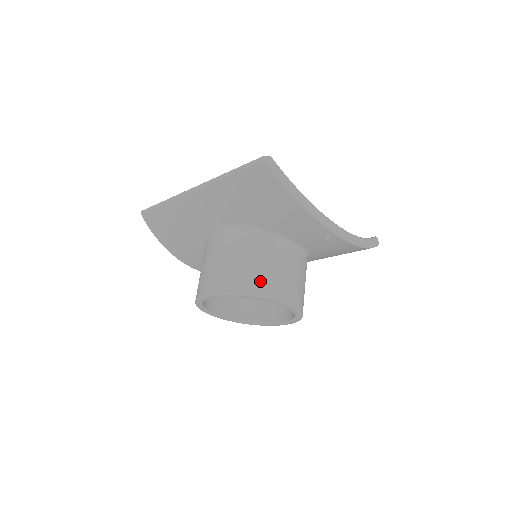
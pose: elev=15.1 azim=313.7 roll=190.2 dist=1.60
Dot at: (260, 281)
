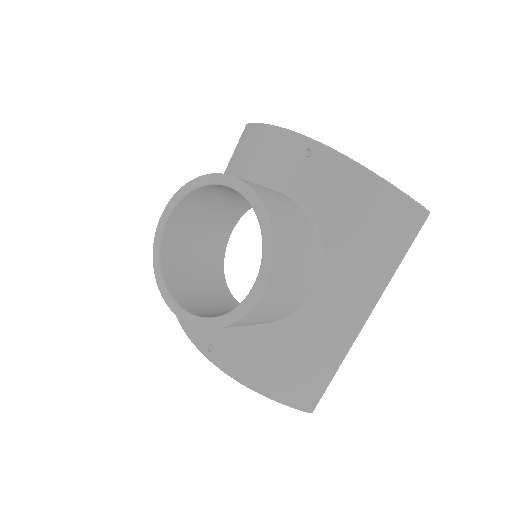
Dot at: occluded
